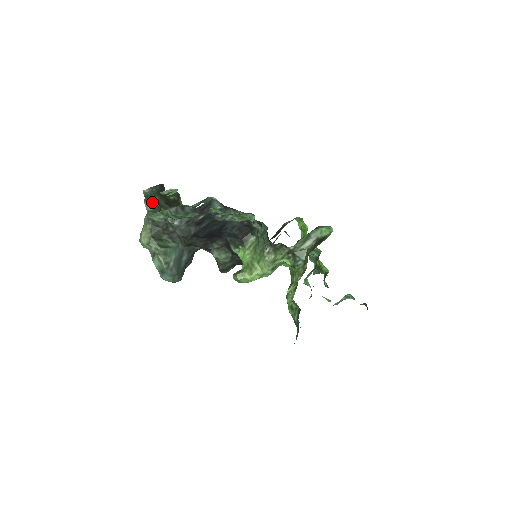
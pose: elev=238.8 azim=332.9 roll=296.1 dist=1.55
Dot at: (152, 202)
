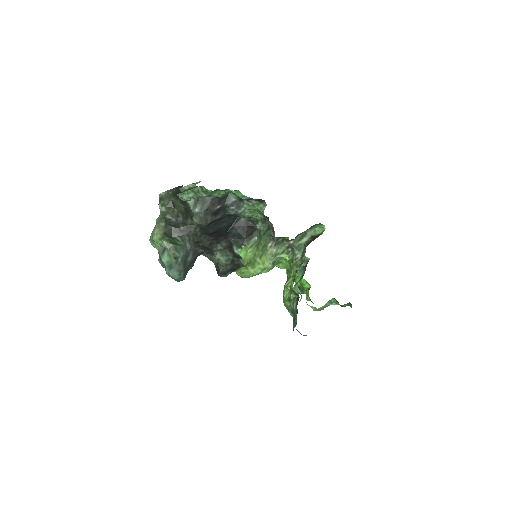
Dot at: (167, 203)
